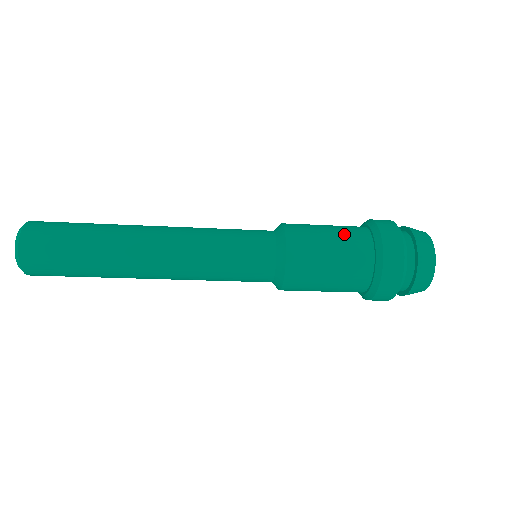
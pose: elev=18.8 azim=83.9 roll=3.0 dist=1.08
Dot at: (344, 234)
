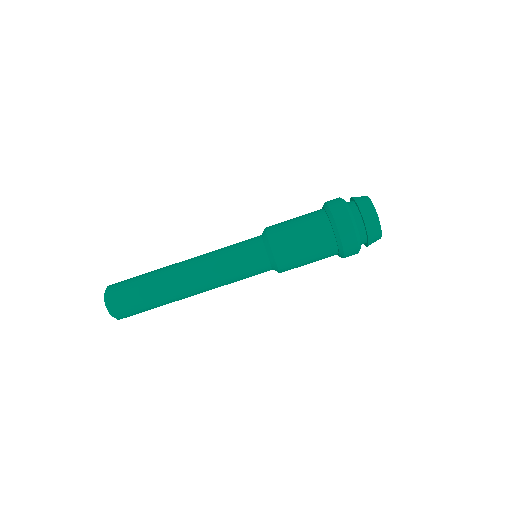
Dot at: occluded
